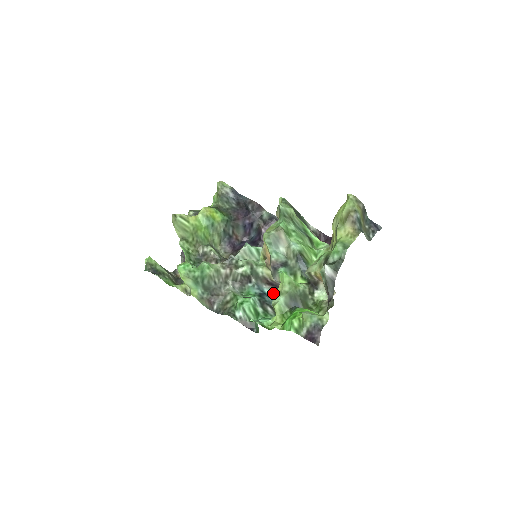
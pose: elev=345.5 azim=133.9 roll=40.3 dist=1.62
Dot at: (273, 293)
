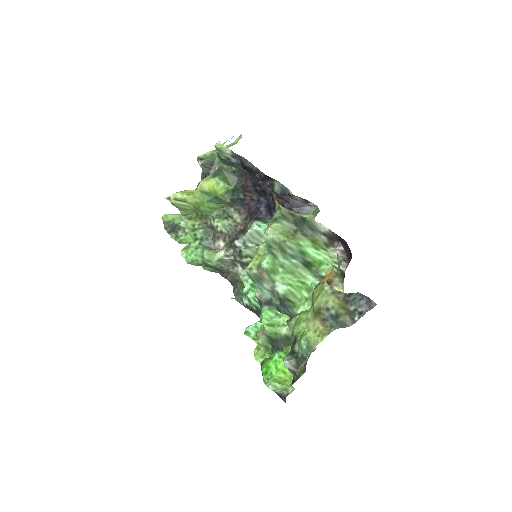
Dot at: occluded
